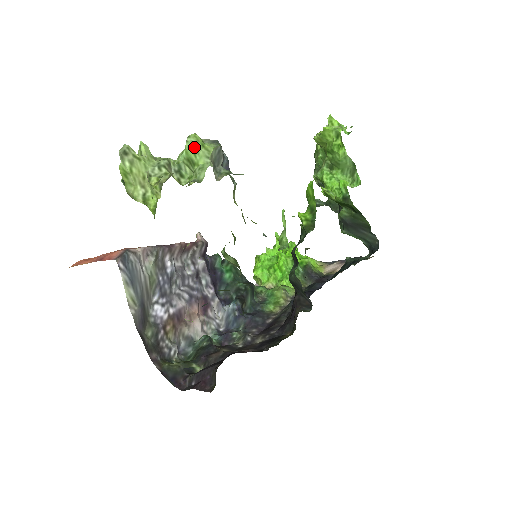
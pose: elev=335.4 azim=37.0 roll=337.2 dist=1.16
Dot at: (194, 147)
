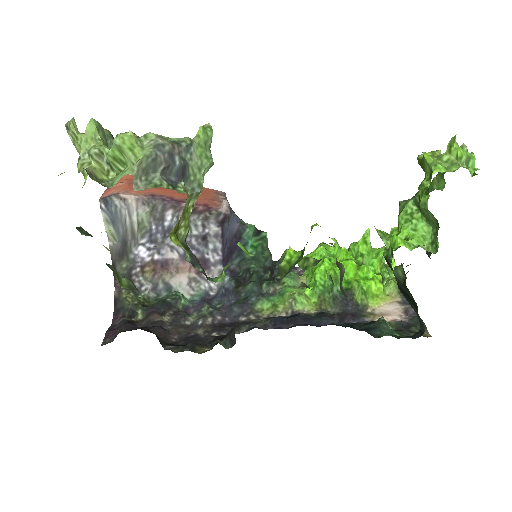
Dot at: (120, 148)
